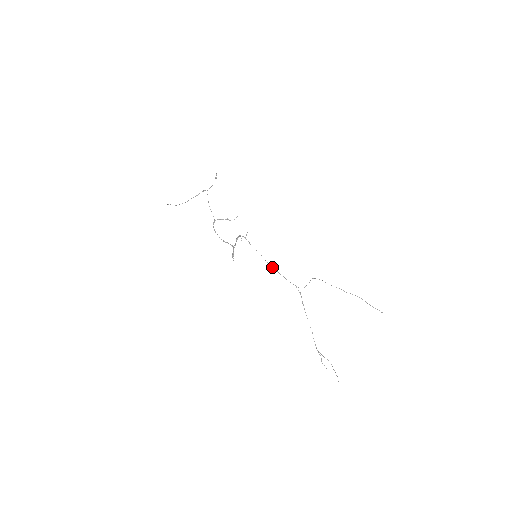
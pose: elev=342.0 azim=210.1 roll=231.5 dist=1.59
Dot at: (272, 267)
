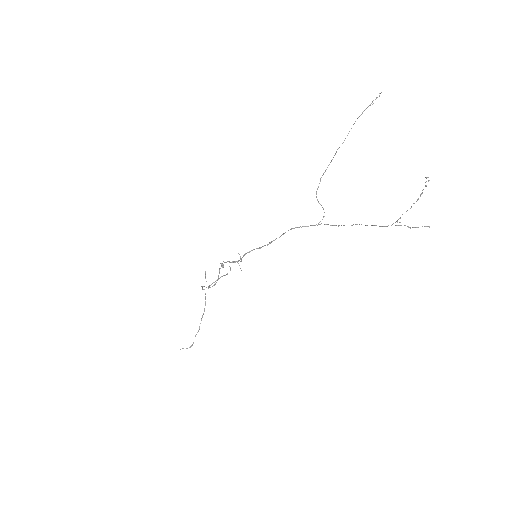
Dot at: (274, 240)
